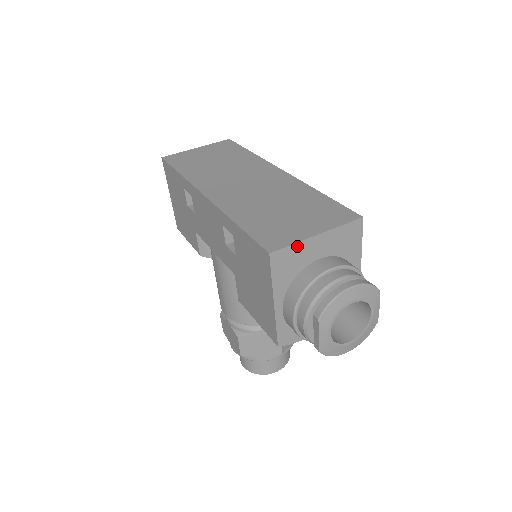
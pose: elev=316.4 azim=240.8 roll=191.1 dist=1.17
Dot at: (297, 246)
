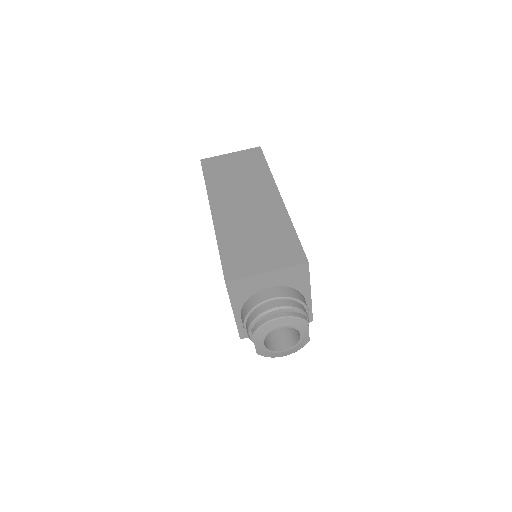
Dot at: (249, 279)
